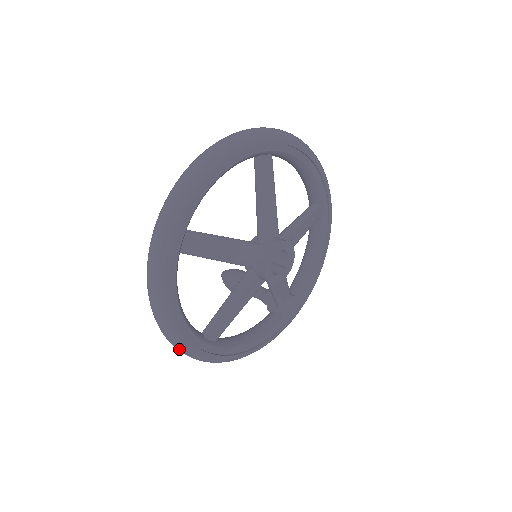
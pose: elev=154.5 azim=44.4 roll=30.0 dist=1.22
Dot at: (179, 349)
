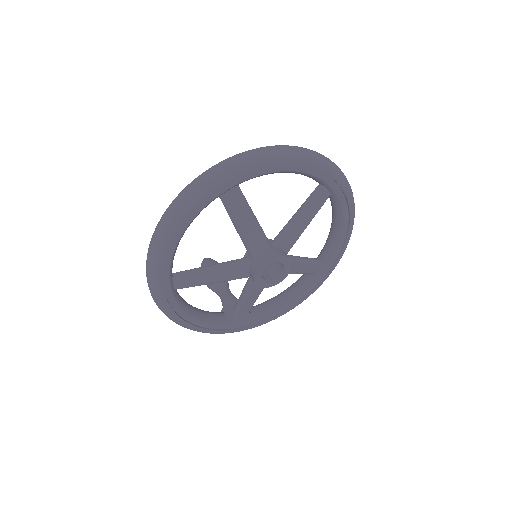
Dot at: (149, 267)
